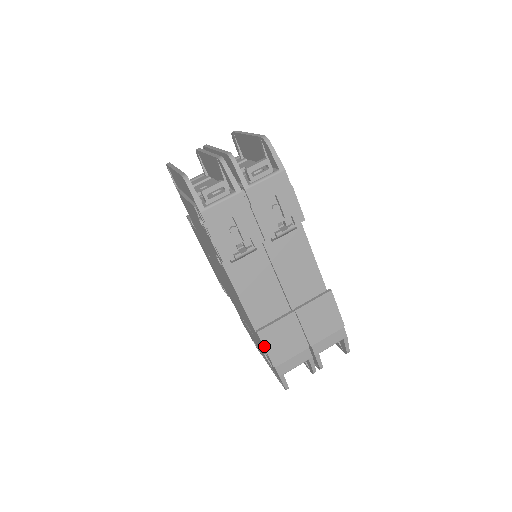
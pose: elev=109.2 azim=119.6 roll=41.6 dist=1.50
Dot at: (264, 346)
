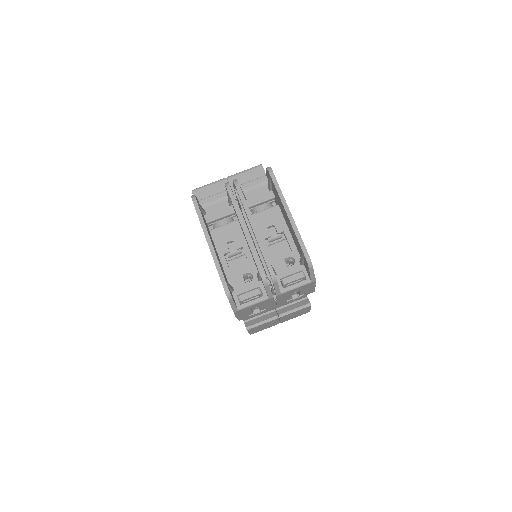
Dot at: (248, 332)
